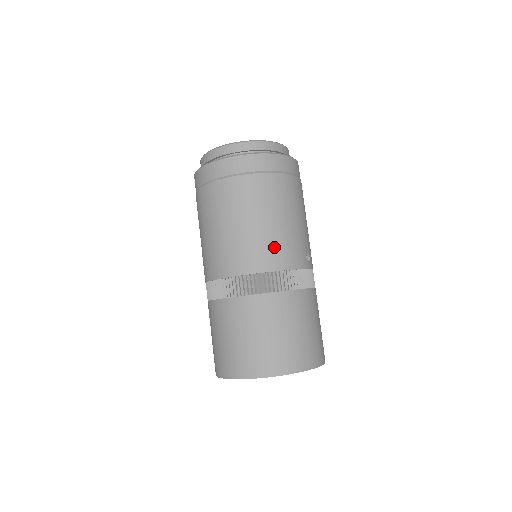
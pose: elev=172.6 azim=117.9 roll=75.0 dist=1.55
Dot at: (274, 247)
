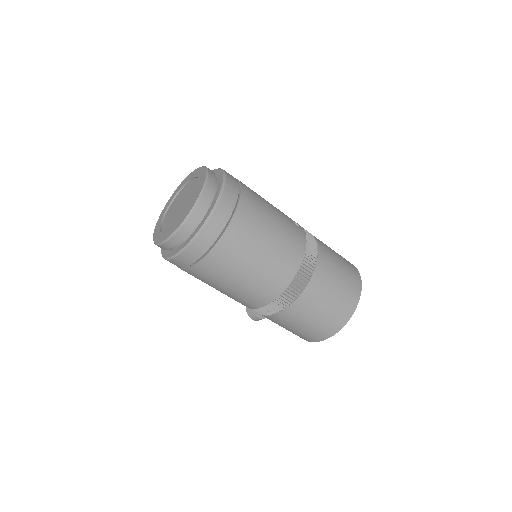
Dot at: (288, 248)
